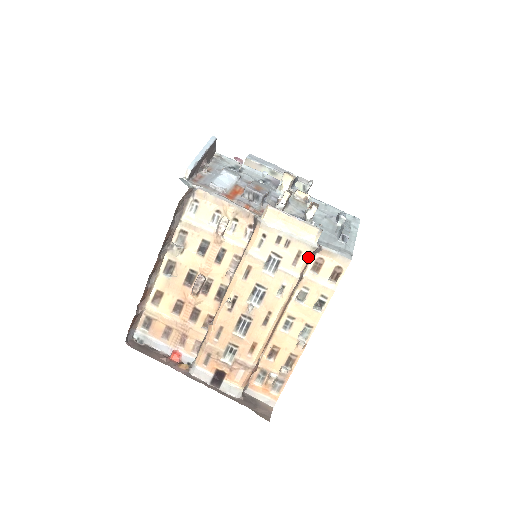
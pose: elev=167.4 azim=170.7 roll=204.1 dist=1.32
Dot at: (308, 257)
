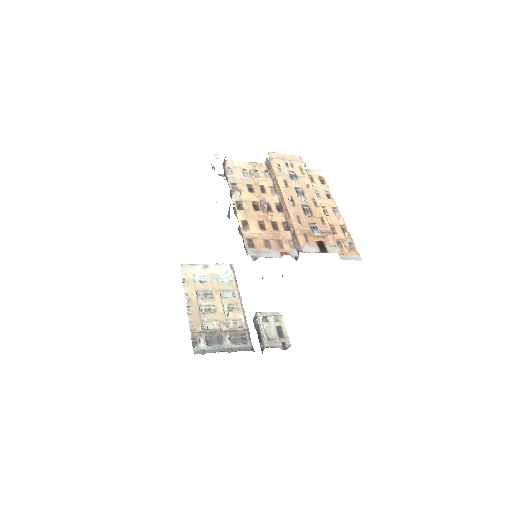
Dot at: occluded
